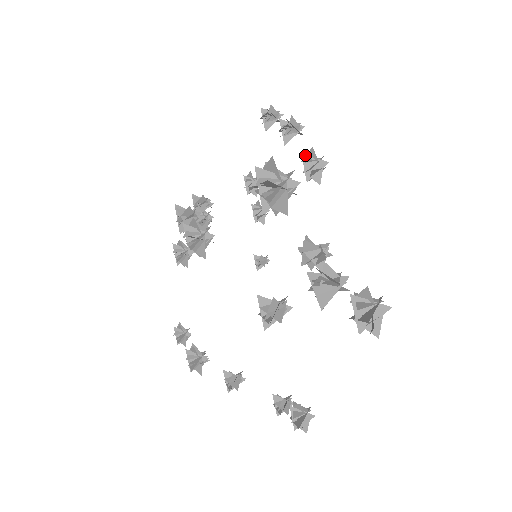
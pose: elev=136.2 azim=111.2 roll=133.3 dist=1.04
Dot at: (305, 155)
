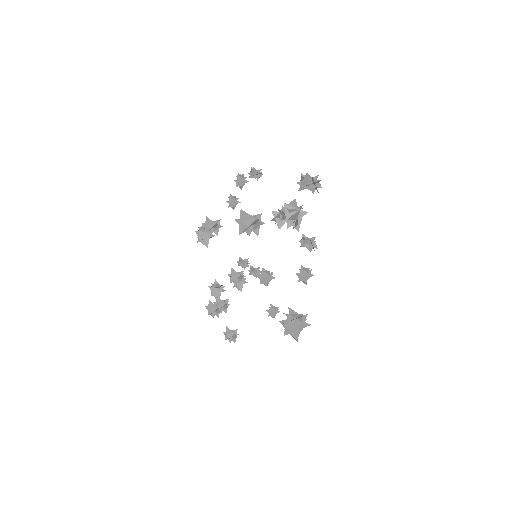
Dot at: (250, 173)
